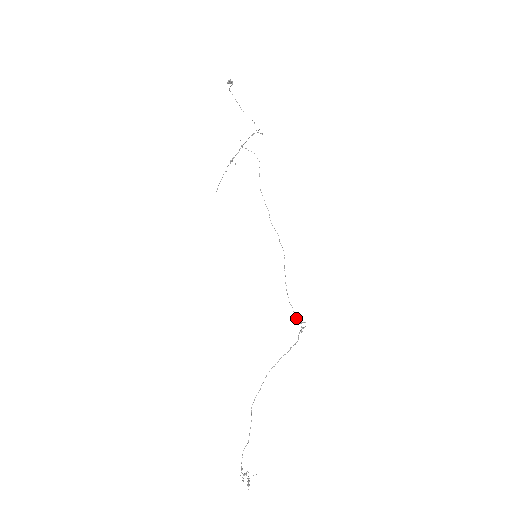
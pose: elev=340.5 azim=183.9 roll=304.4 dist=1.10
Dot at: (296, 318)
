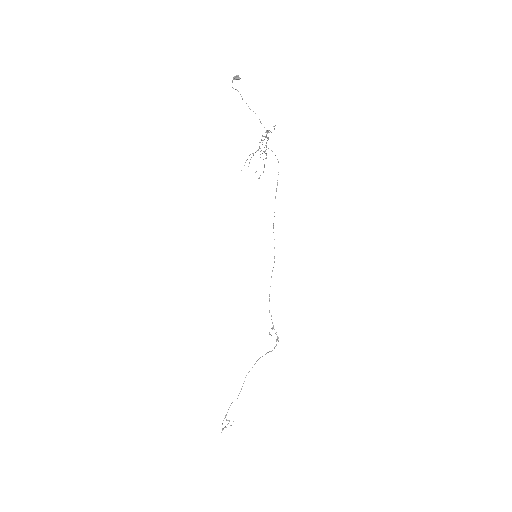
Dot at: (273, 327)
